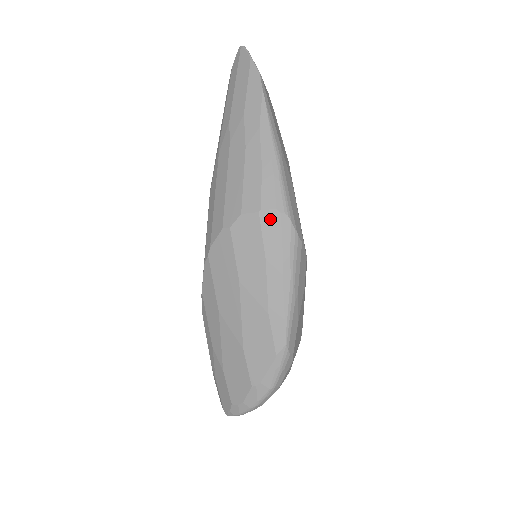
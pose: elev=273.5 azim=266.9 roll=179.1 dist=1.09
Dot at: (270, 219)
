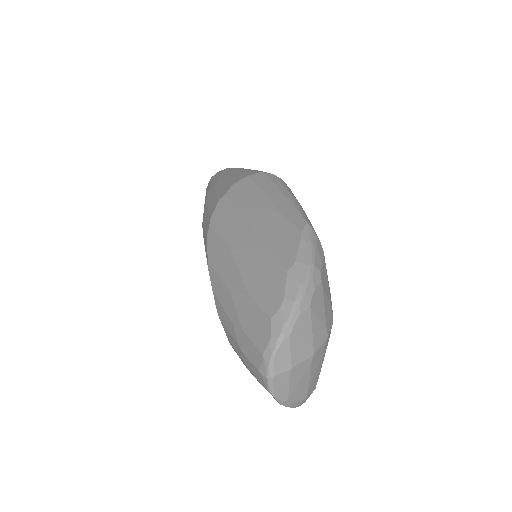
Dot at: (258, 176)
